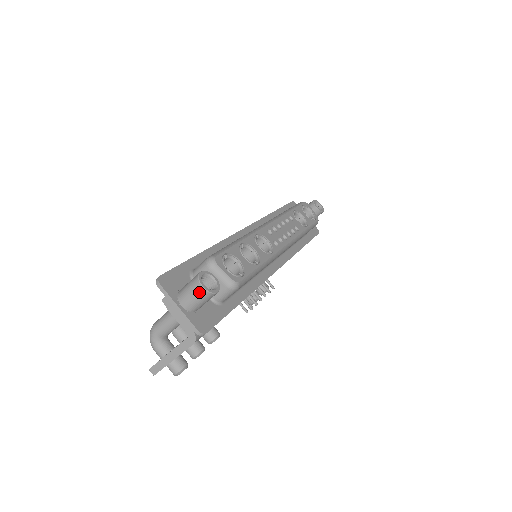
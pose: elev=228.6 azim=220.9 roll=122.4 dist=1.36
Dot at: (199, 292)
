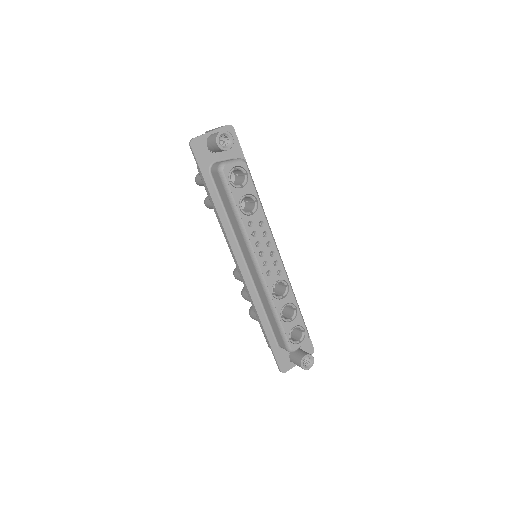
Dot at: (308, 367)
